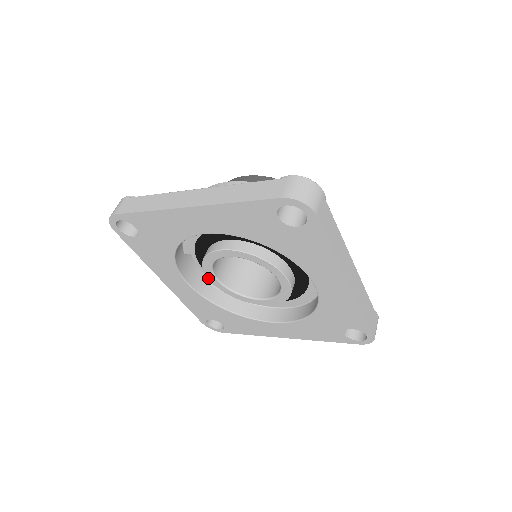
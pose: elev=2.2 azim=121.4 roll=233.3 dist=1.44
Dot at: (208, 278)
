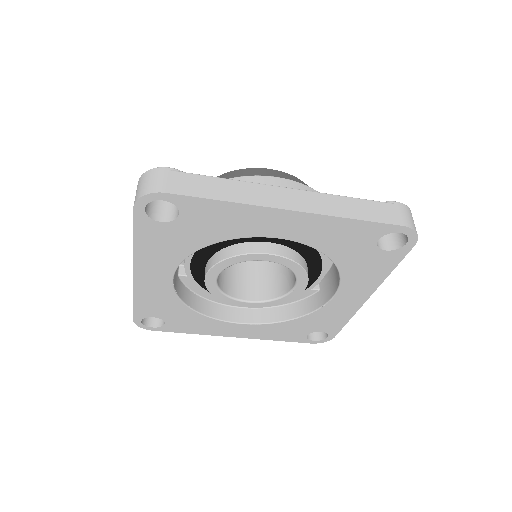
Dot at: (206, 277)
